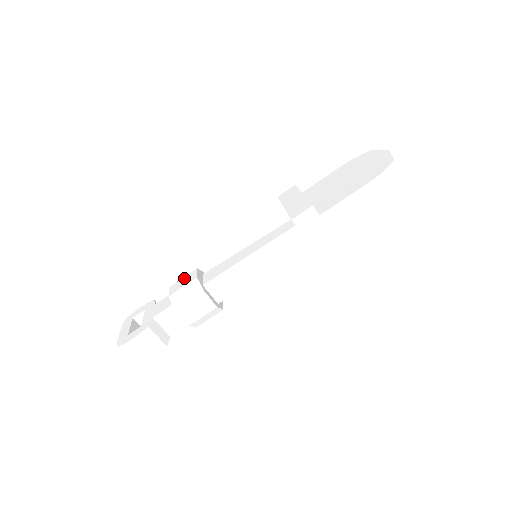
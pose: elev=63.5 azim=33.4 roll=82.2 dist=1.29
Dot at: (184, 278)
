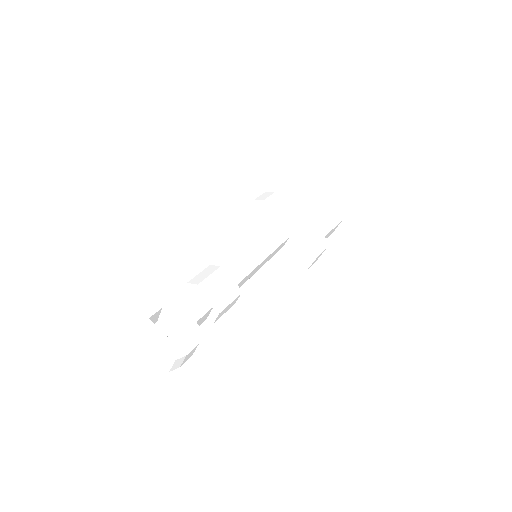
Dot at: (214, 277)
